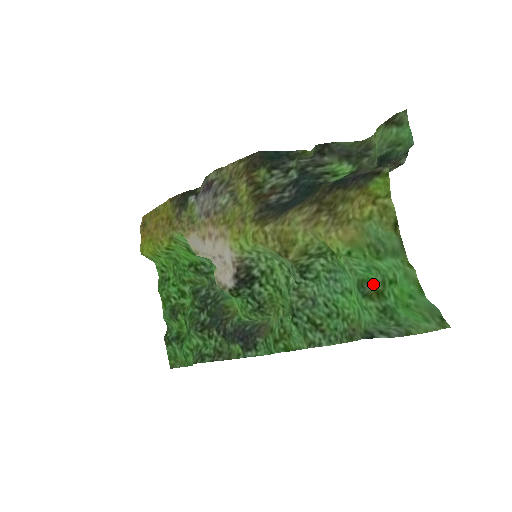
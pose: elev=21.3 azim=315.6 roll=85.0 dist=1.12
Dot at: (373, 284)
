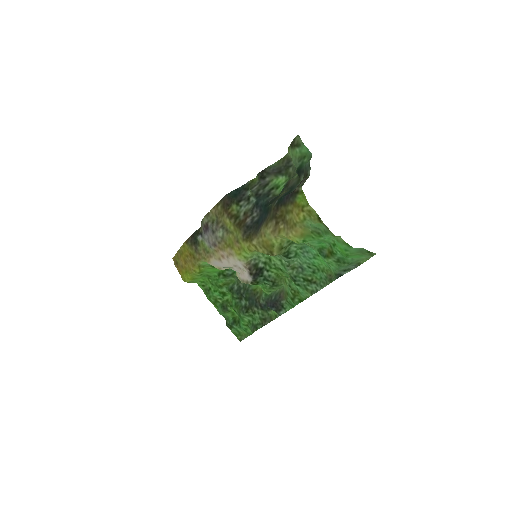
Dot at: (326, 248)
